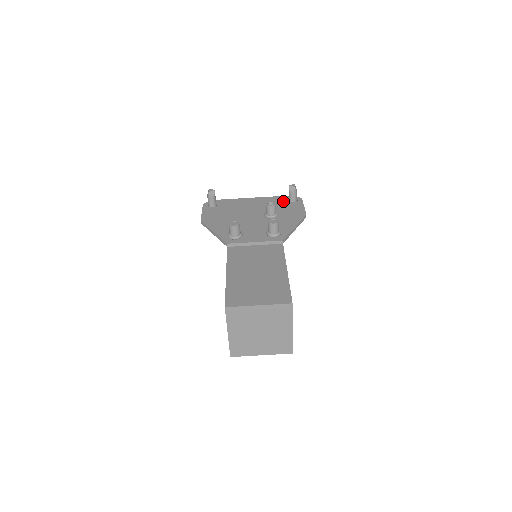
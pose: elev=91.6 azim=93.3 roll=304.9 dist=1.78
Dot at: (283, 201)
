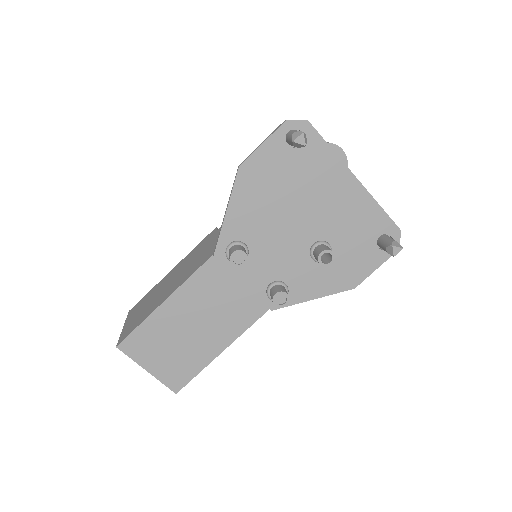
Dot at: (374, 232)
